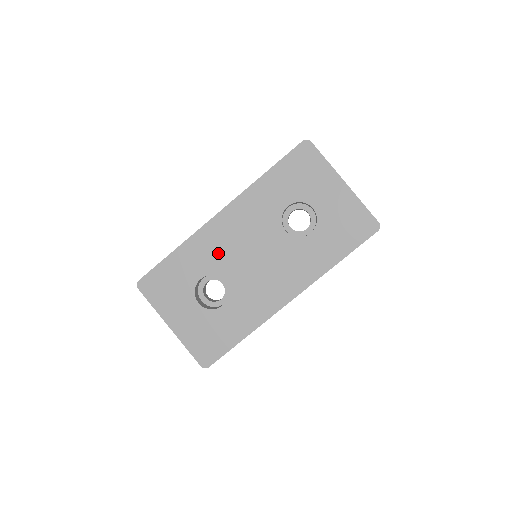
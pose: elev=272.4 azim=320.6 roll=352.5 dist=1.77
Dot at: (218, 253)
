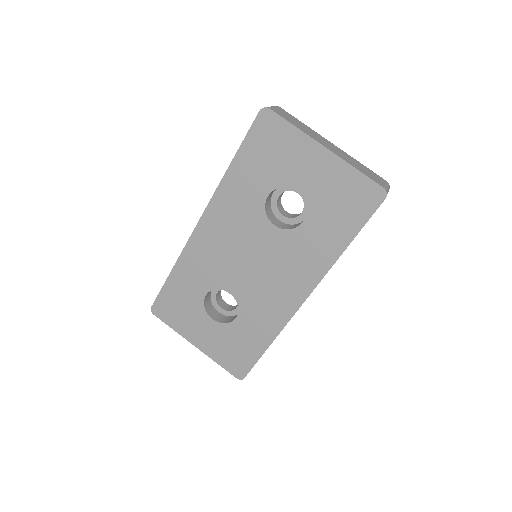
Dot at: (213, 265)
